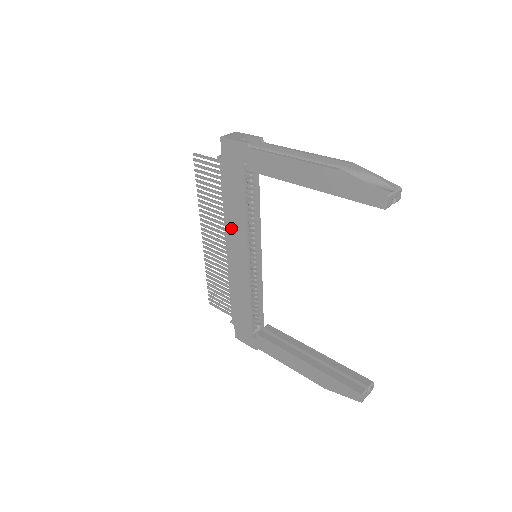
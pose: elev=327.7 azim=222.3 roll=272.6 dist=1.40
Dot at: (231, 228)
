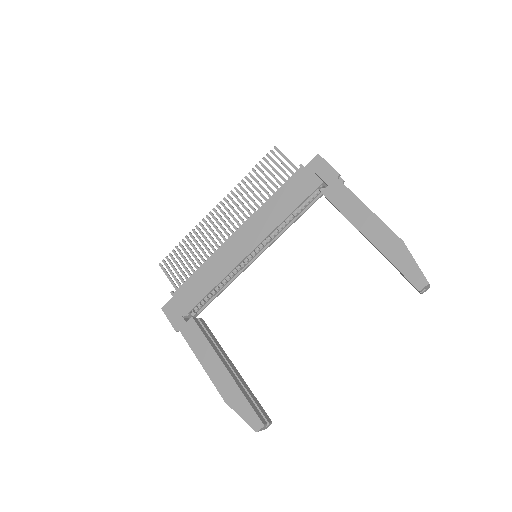
Dot at: (258, 220)
